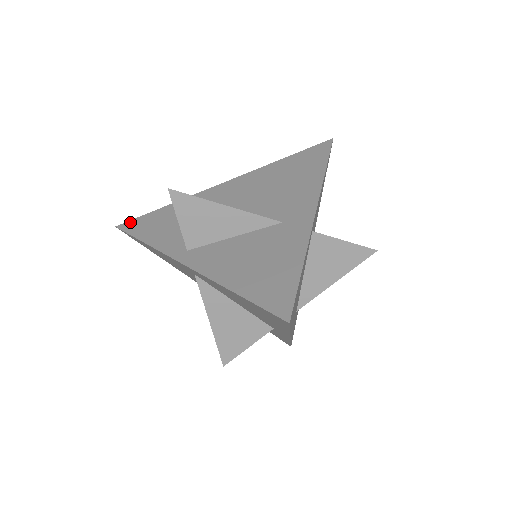
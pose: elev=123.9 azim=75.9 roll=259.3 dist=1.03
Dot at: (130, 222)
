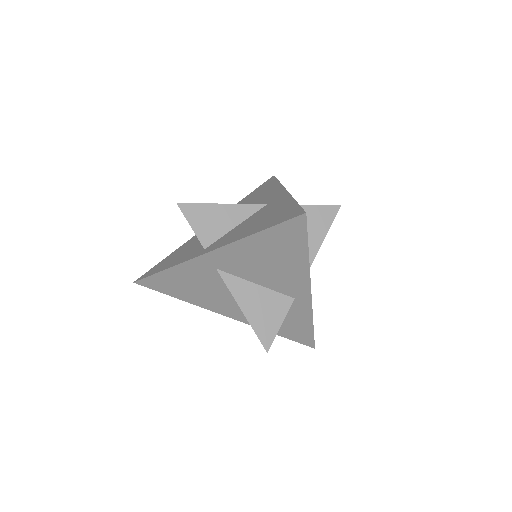
Dot at: (145, 274)
